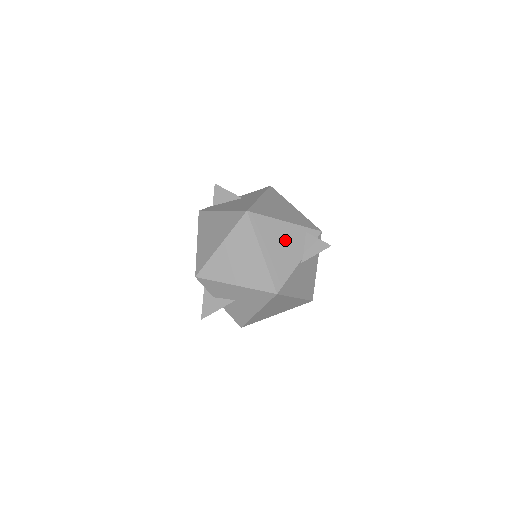
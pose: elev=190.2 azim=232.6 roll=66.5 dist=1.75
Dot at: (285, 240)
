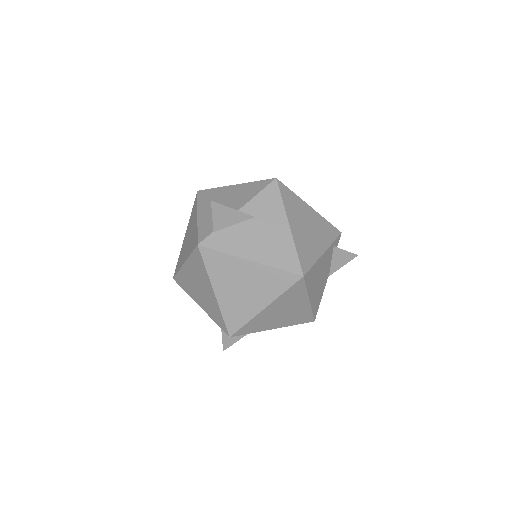
Dot at: (322, 271)
